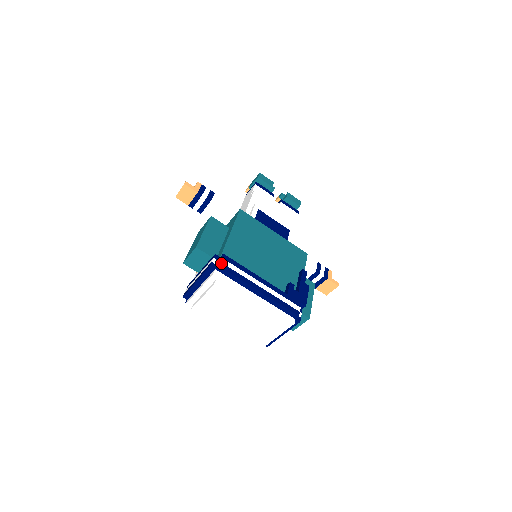
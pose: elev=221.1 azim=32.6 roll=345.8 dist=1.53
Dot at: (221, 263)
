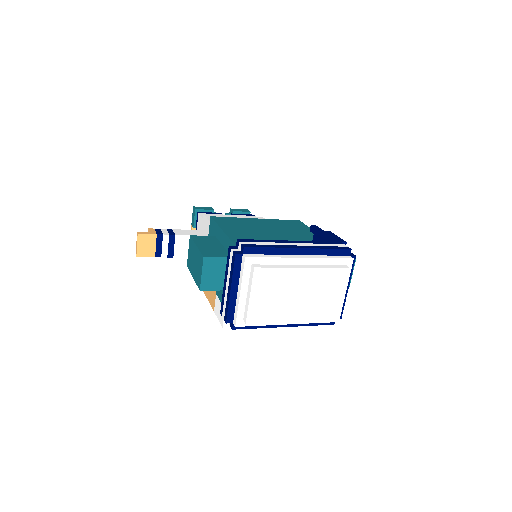
Dot at: (244, 245)
